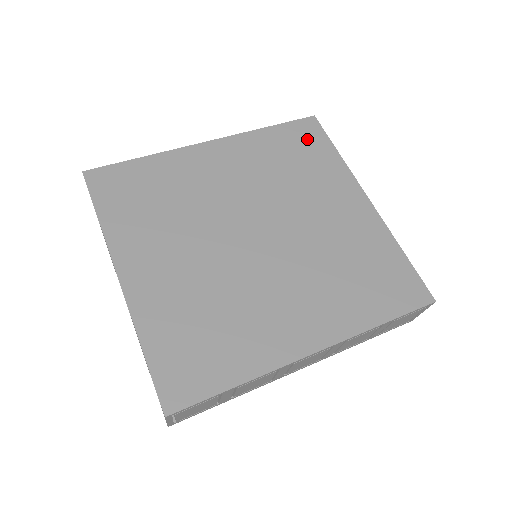
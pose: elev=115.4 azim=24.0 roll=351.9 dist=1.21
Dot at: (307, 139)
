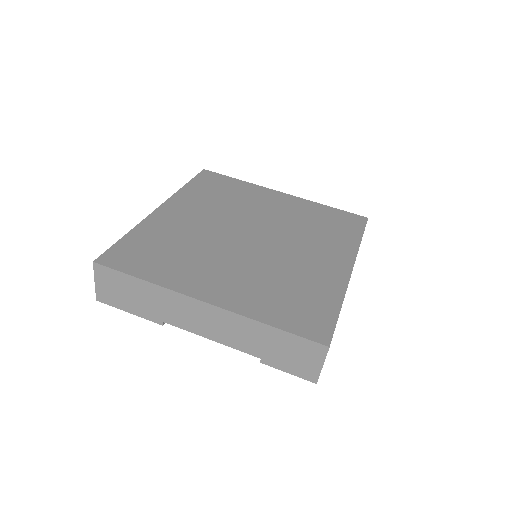
Dot at: (215, 181)
